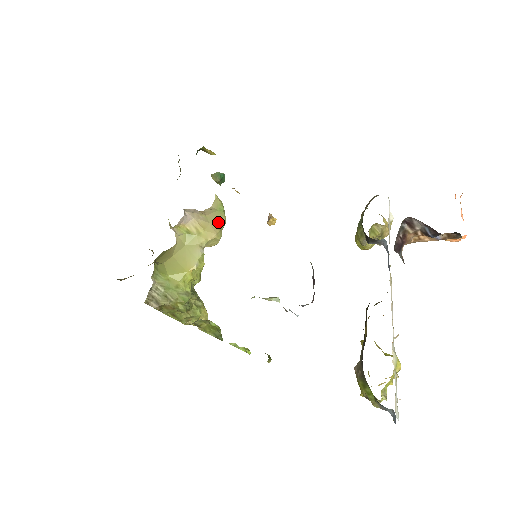
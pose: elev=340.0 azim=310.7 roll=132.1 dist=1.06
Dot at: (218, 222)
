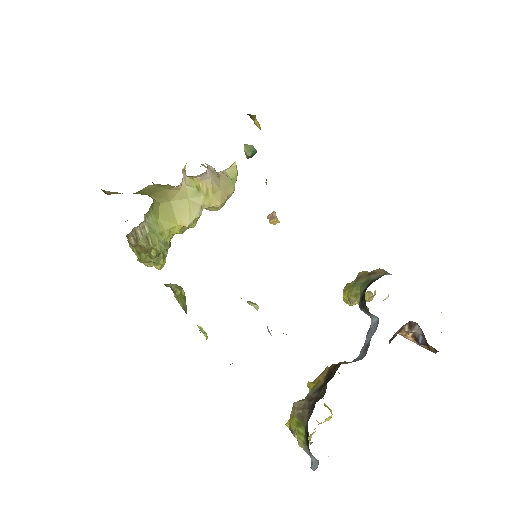
Dot at: (227, 192)
